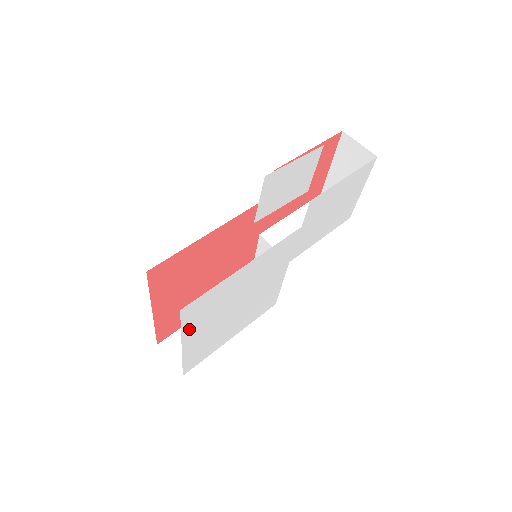
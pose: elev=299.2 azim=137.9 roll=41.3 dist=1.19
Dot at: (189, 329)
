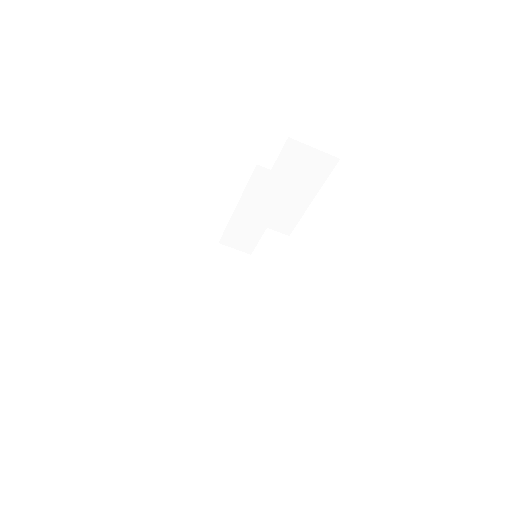
Dot at: occluded
